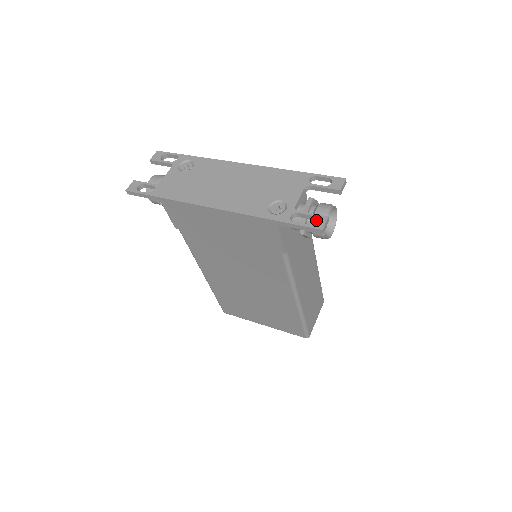
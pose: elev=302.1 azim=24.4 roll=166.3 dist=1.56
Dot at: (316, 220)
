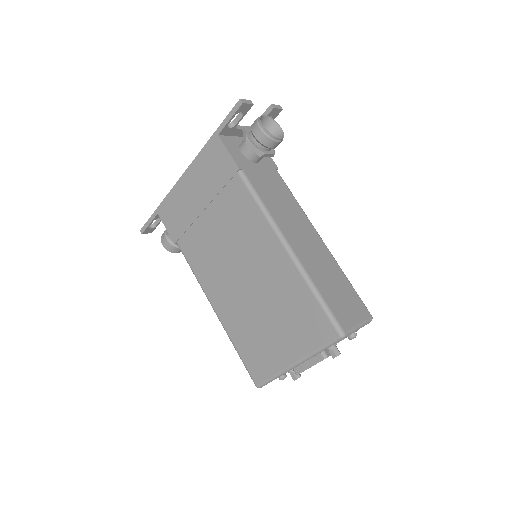
Dot at: occluded
